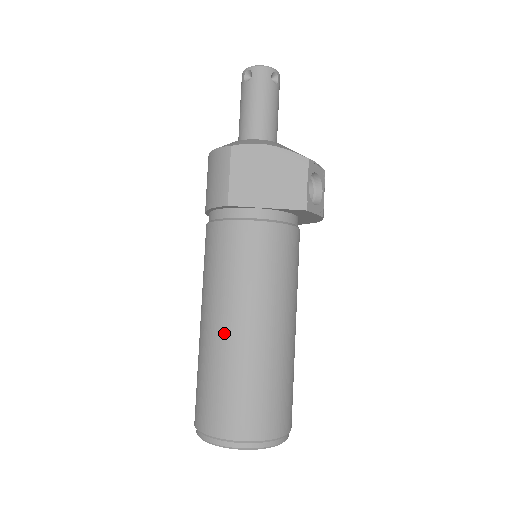
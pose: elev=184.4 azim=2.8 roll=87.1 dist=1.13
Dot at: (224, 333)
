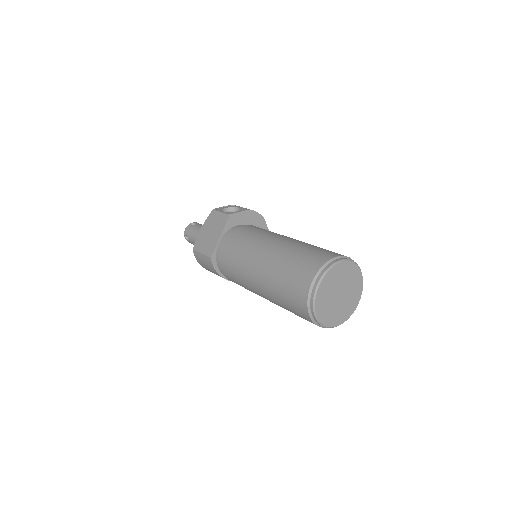
Dot at: (260, 279)
